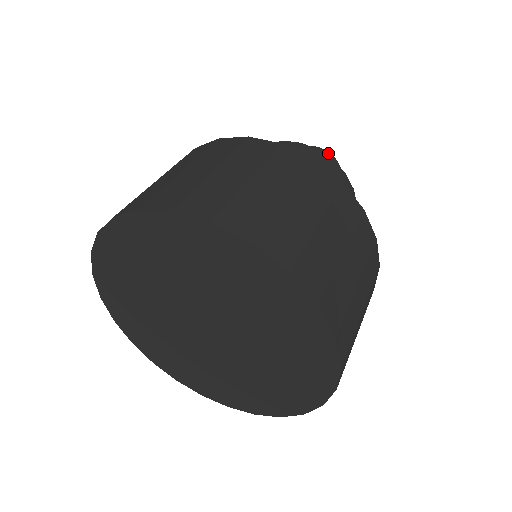
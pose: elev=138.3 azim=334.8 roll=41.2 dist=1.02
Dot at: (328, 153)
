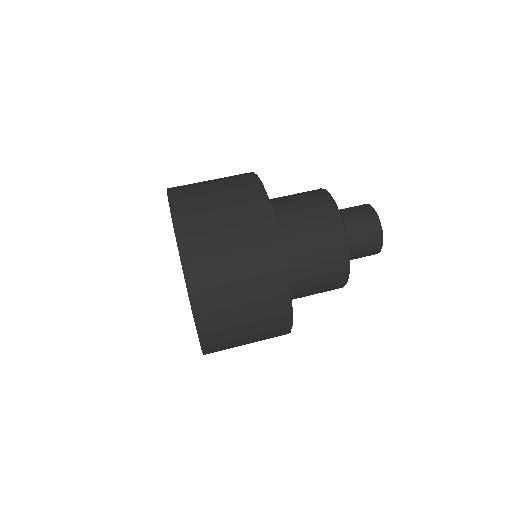
Dot at: (381, 234)
